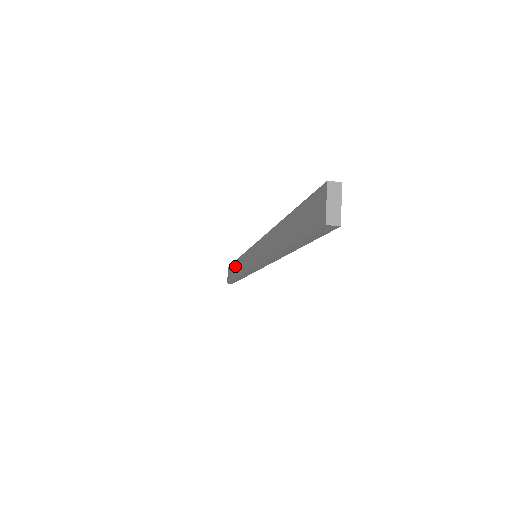
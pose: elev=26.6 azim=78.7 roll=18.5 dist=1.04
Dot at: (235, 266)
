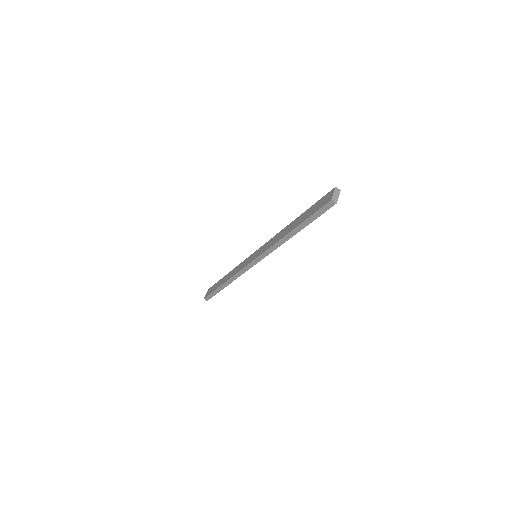
Dot at: (223, 279)
